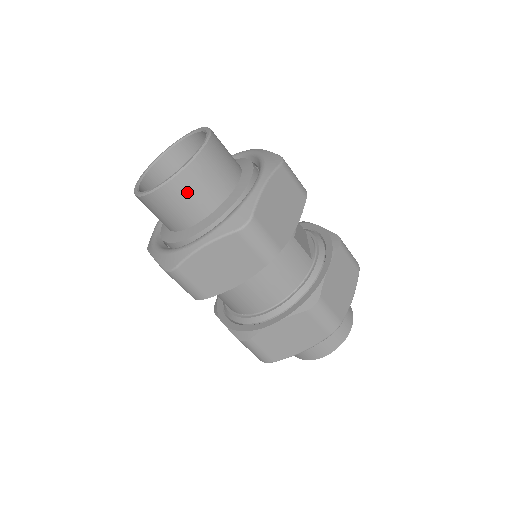
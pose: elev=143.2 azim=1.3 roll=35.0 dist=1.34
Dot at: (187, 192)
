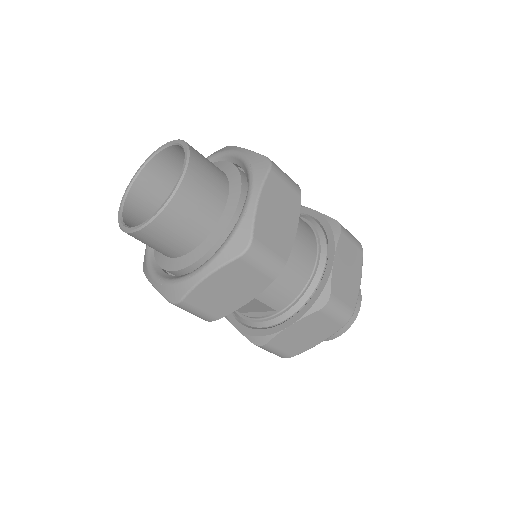
Dot at: (204, 173)
